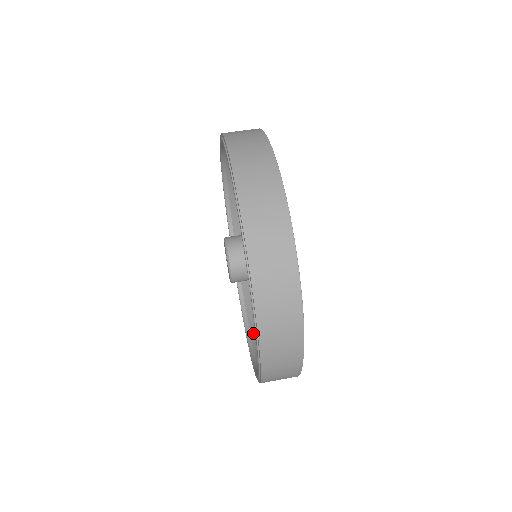
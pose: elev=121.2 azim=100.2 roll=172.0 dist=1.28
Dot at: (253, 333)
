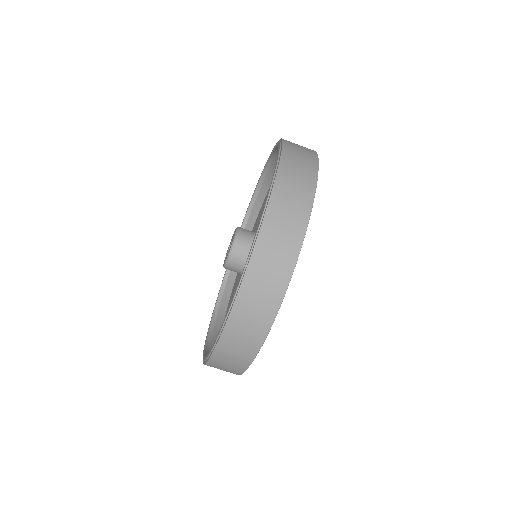
Dot at: (251, 217)
